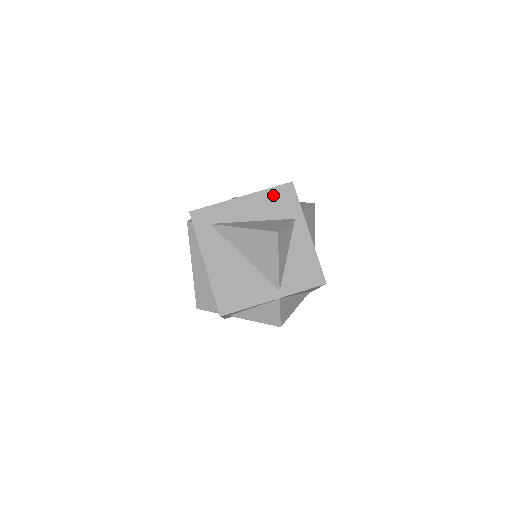
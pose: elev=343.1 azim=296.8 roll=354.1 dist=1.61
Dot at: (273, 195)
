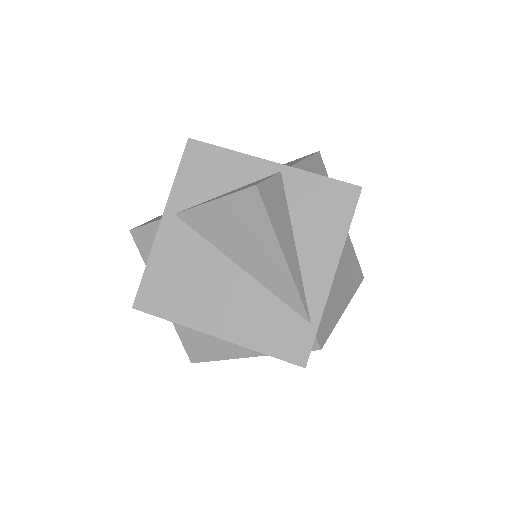
Dot at: occluded
